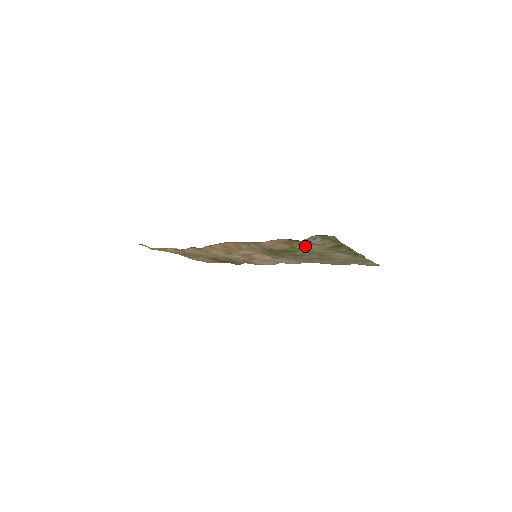
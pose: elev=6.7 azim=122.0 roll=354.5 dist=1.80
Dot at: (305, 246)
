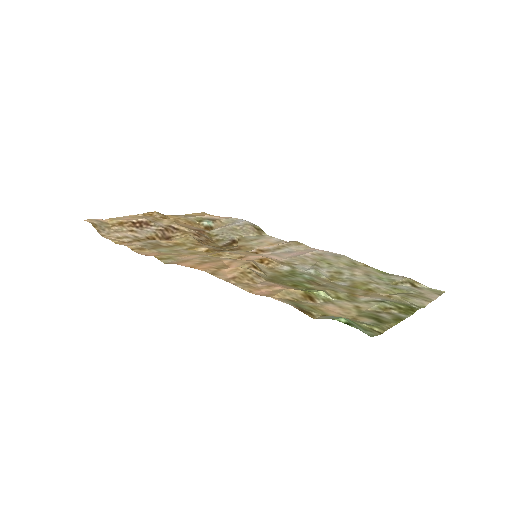
Dot at: (322, 309)
